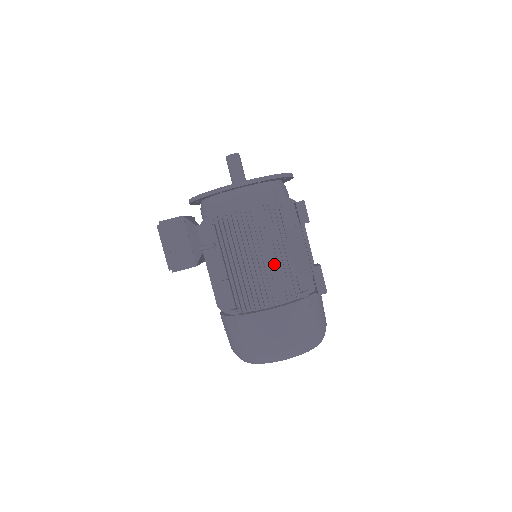
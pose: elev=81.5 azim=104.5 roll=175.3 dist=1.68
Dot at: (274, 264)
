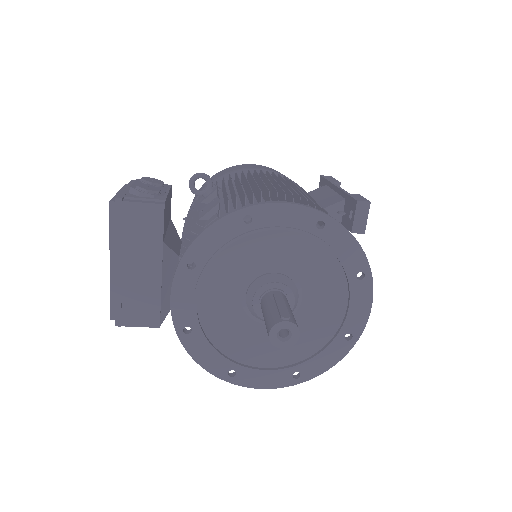
Dot at: occluded
